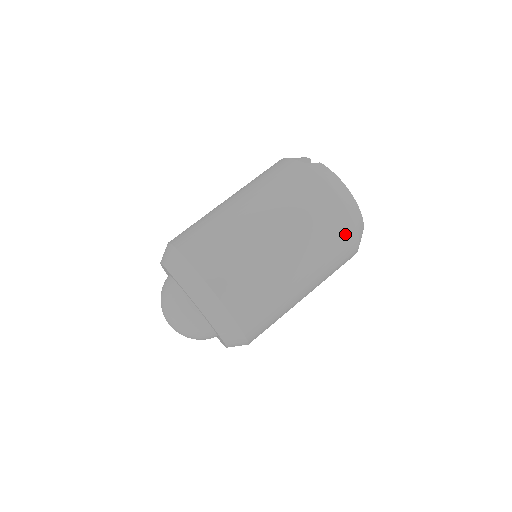
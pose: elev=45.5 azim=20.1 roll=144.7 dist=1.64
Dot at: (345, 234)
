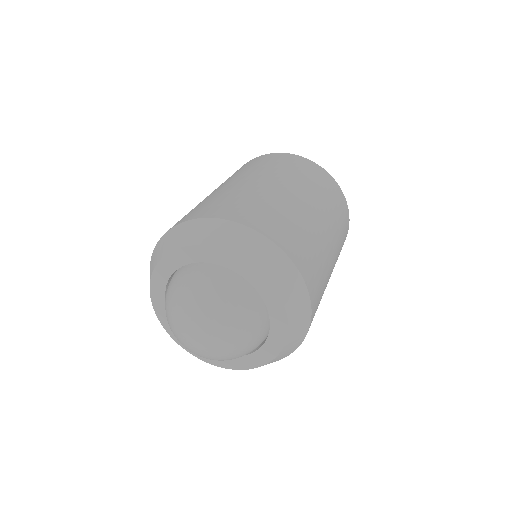
Dot at: occluded
